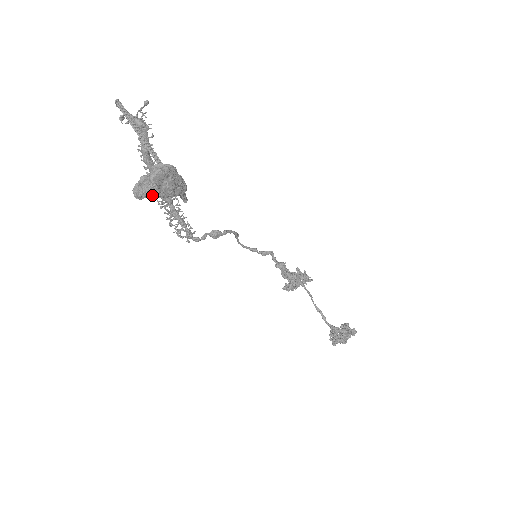
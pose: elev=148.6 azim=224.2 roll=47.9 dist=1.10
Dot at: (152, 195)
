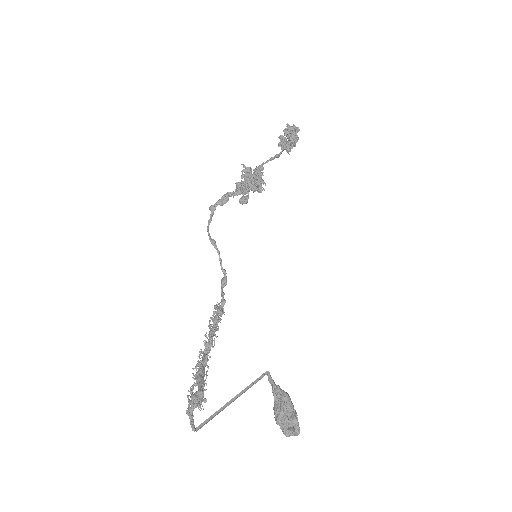
Dot at: occluded
